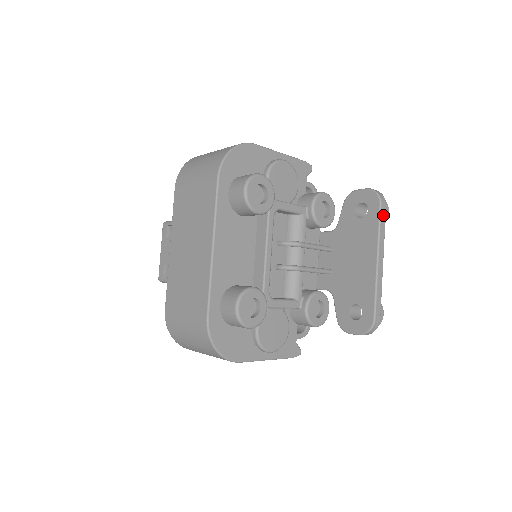
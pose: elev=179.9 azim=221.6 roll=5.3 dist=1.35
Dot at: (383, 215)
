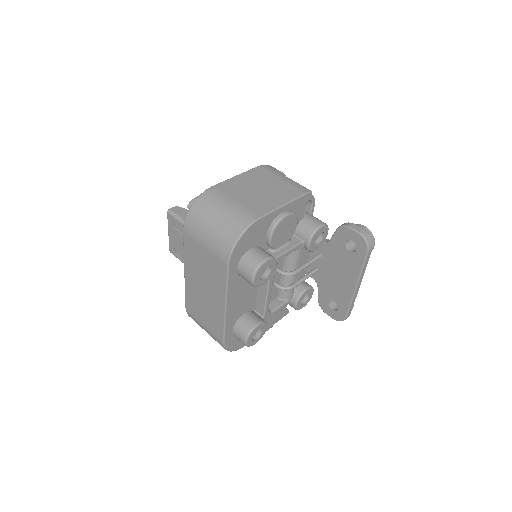
Dot at: (368, 257)
